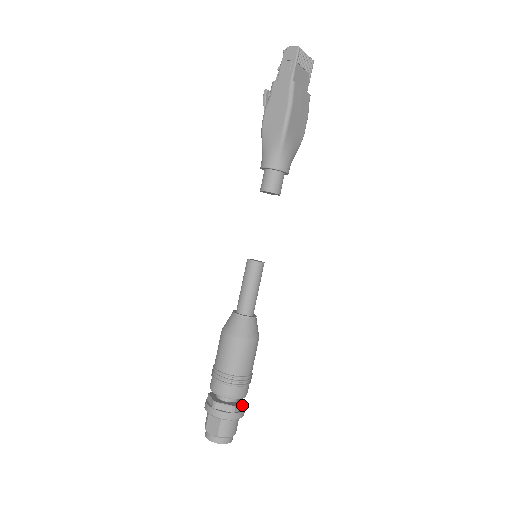
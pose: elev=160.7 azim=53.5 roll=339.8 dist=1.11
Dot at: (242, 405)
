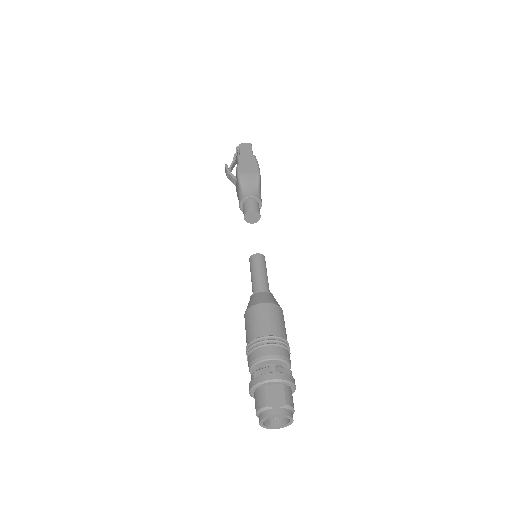
Dot at: occluded
